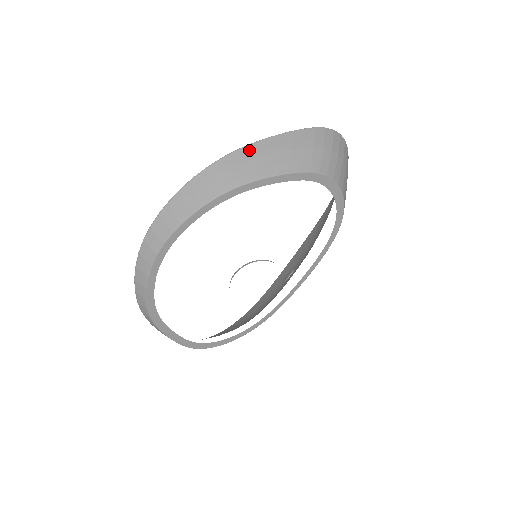
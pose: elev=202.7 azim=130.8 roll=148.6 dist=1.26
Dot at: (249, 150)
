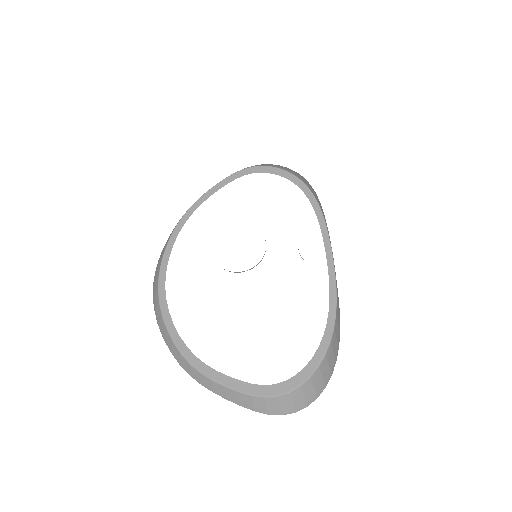
Dot at: occluded
